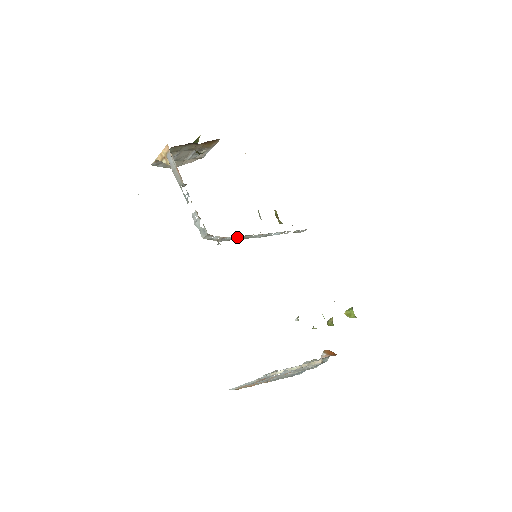
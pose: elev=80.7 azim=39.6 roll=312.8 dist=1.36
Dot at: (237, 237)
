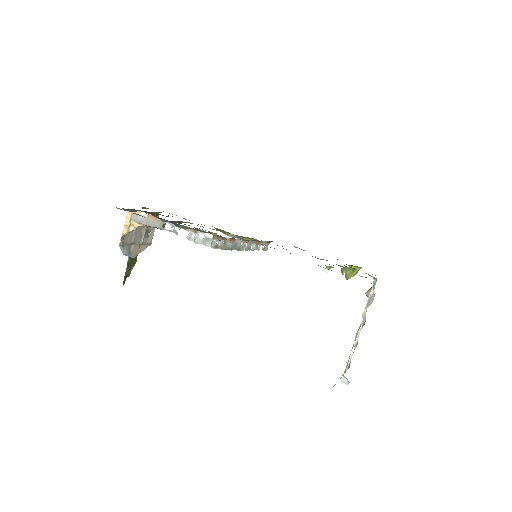
Dot at: (232, 245)
